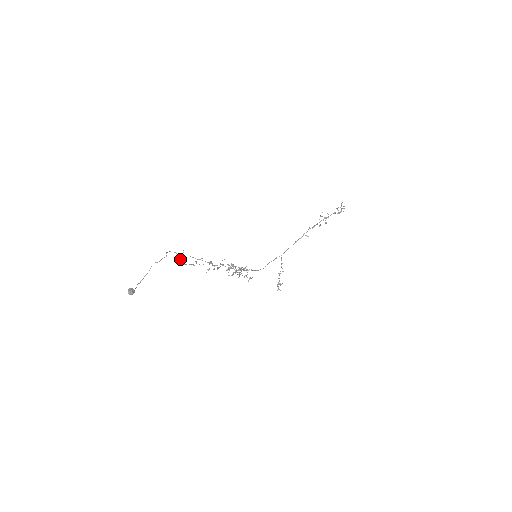
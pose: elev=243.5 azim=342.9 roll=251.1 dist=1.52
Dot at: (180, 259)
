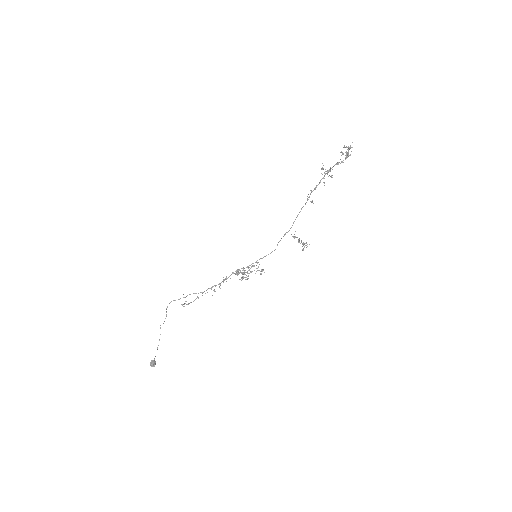
Dot at: occluded
